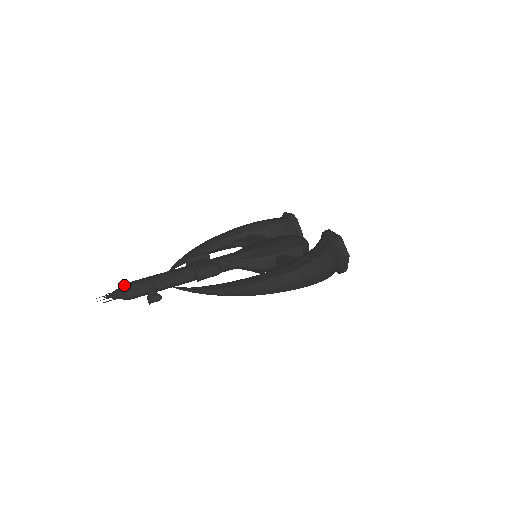
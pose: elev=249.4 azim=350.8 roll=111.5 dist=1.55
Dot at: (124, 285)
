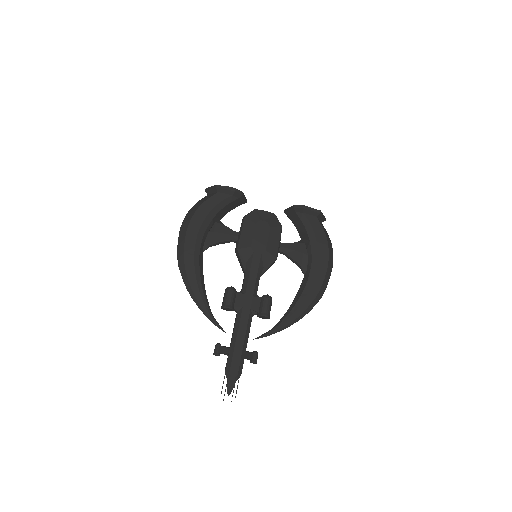
Dot at: (234, 374)
